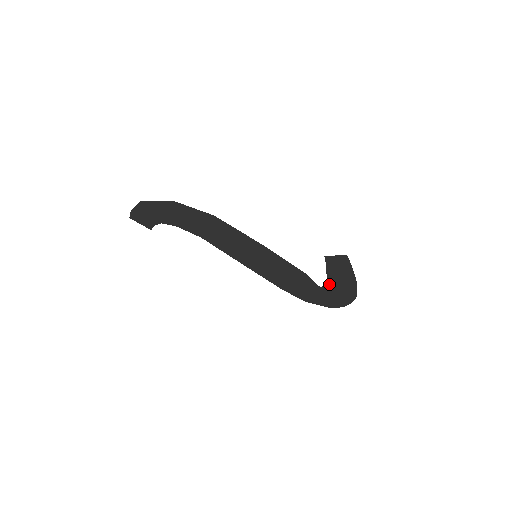
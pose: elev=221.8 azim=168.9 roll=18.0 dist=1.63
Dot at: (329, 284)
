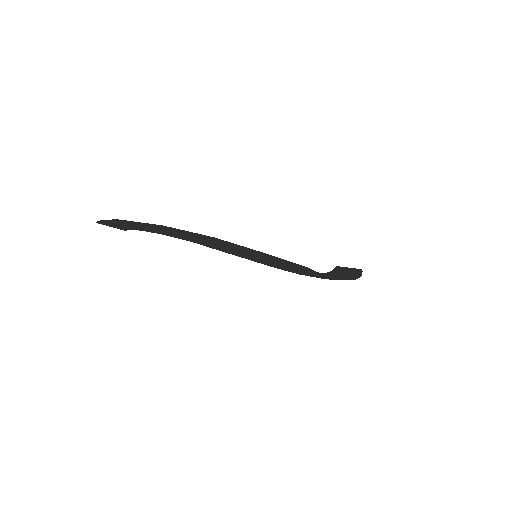
Dot at: (330, 273)
